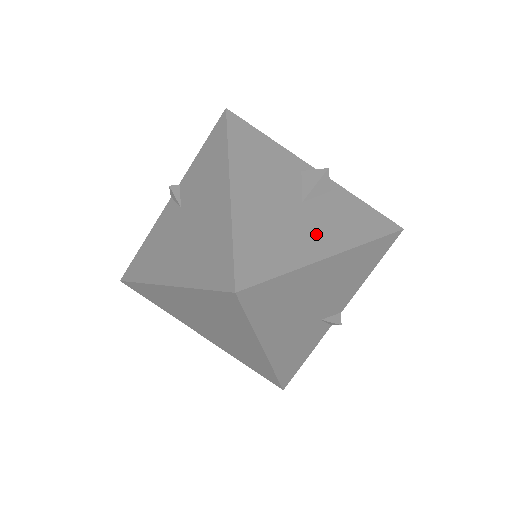
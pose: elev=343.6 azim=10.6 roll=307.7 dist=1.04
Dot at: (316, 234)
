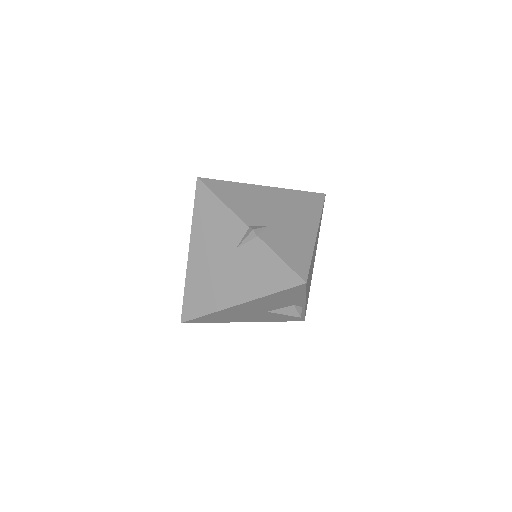
Dot at: (251, 318)
